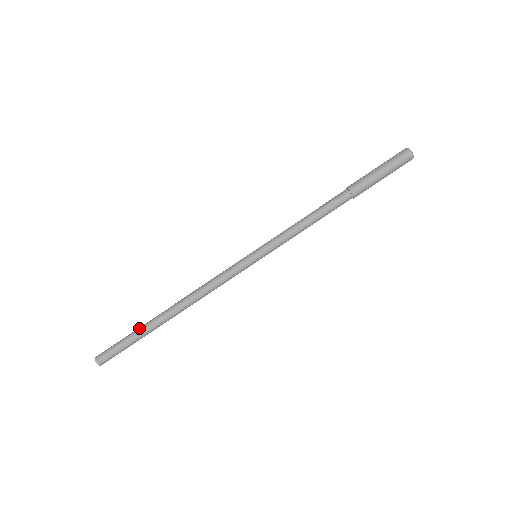
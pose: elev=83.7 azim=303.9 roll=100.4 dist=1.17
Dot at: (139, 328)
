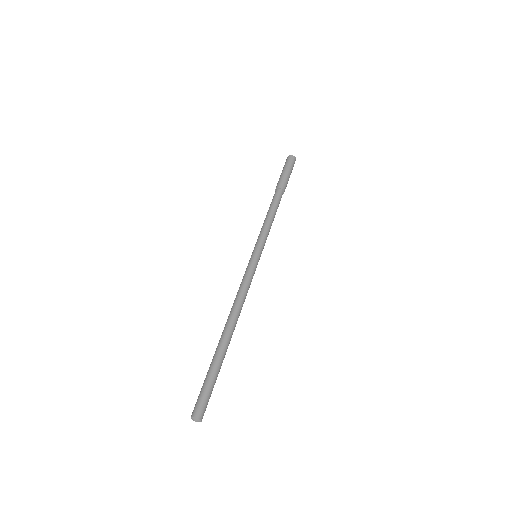
Dot at: (211, 362)
